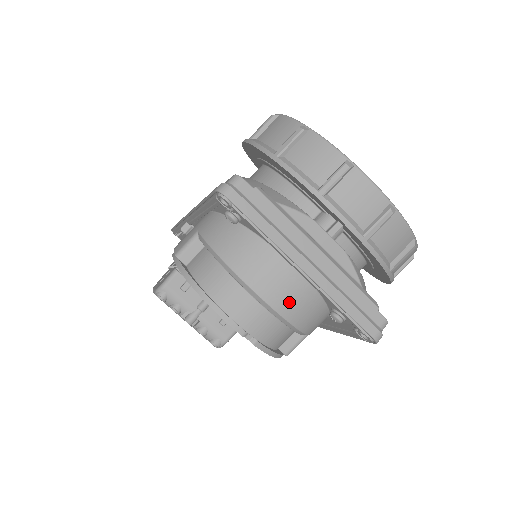
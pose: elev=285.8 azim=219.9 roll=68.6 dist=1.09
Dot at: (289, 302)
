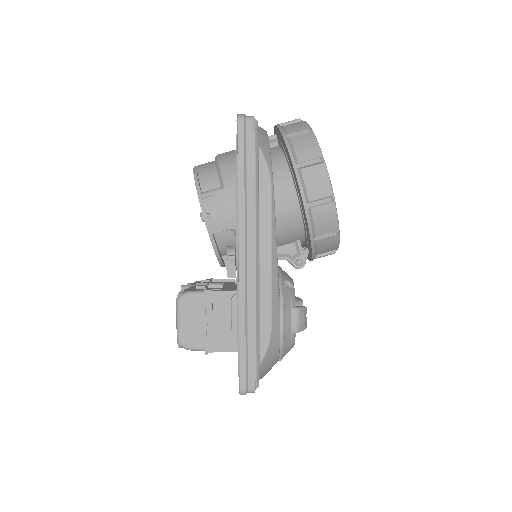
Dot at: (226, 153)
